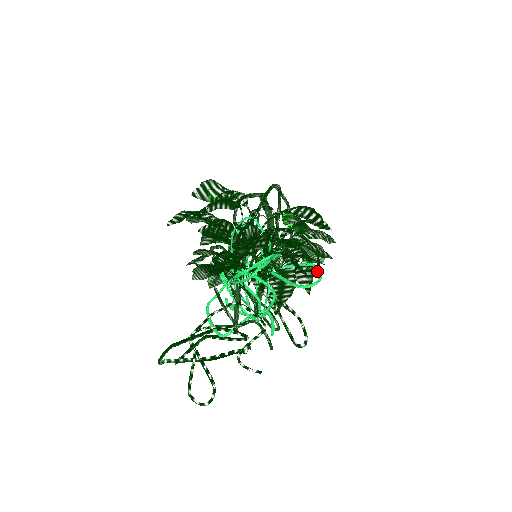
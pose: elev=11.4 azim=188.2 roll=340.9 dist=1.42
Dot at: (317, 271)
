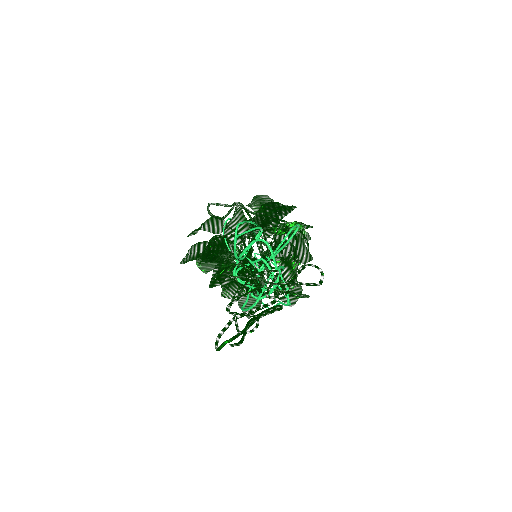
Dot at: (296, 226)
